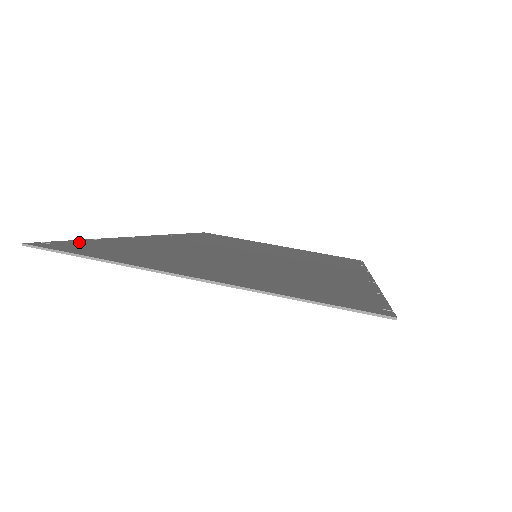
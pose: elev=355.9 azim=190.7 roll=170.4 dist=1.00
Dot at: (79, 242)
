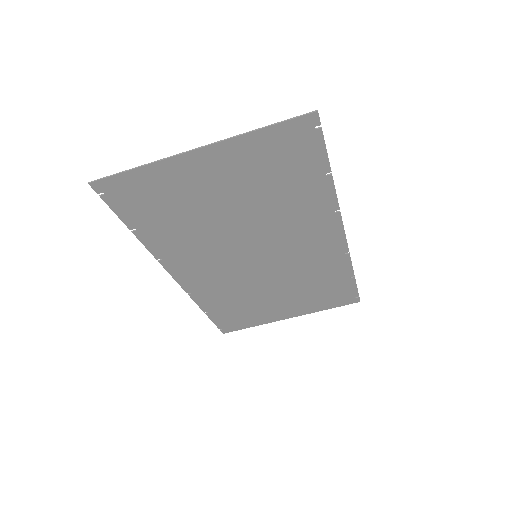
Dot at: (122, 210)
